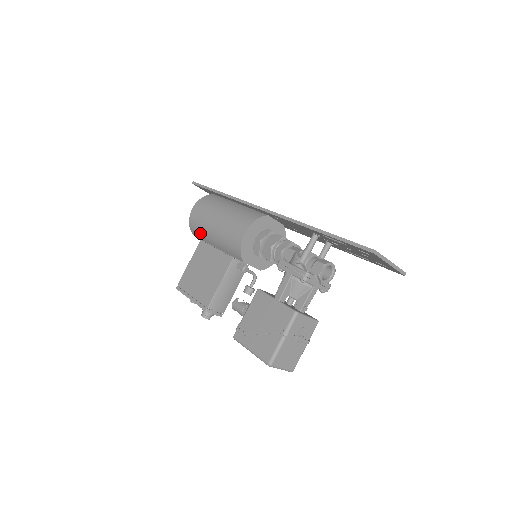
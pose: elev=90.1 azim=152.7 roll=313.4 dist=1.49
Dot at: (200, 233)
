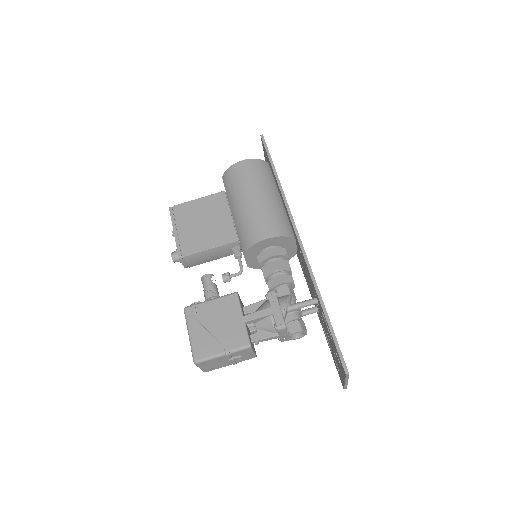
Dot at: (230, 188)
